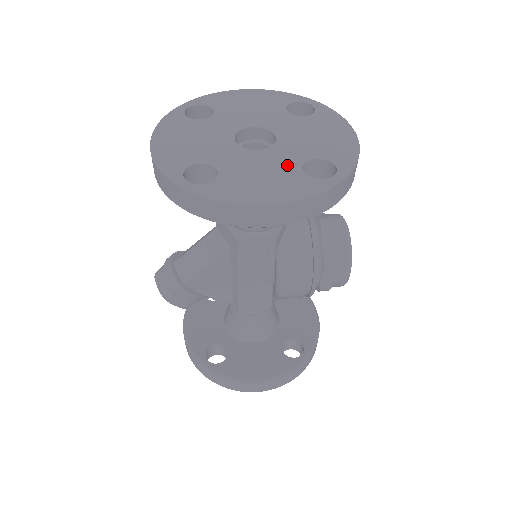
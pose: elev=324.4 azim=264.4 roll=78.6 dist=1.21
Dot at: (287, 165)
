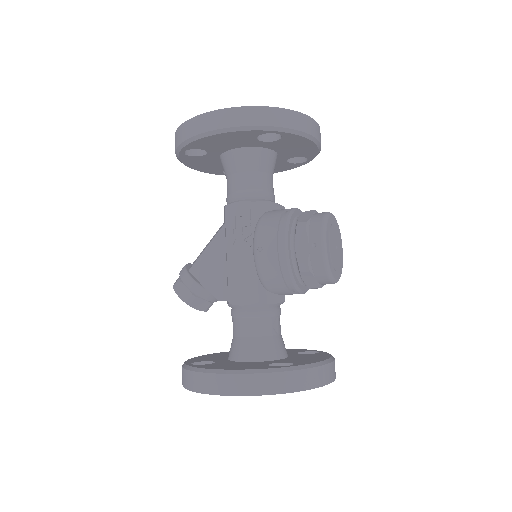
Dot at: occluded
